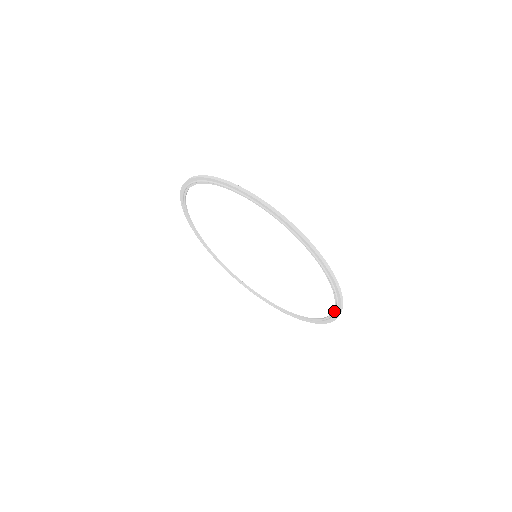
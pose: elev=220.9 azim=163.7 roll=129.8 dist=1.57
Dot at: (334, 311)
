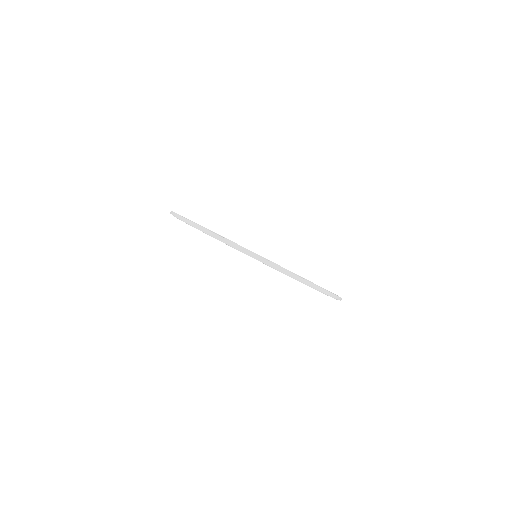
Dot at: occluded
